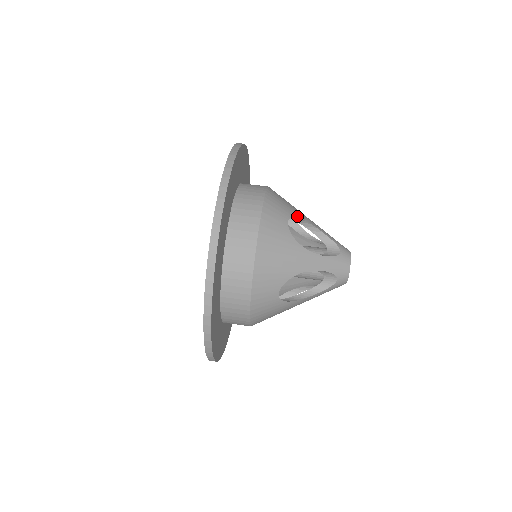
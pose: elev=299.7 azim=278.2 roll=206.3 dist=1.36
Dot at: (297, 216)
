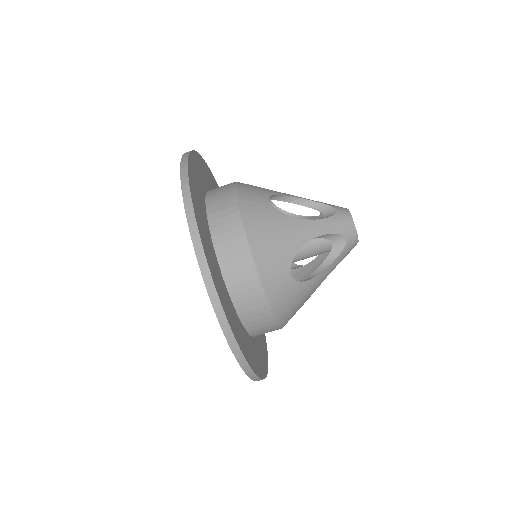
Dot at: (277, 194)
